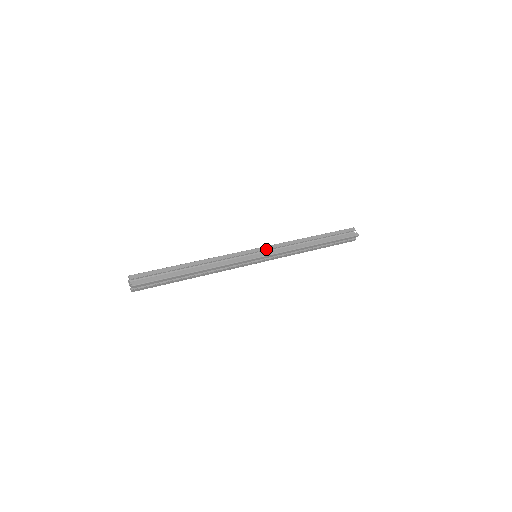
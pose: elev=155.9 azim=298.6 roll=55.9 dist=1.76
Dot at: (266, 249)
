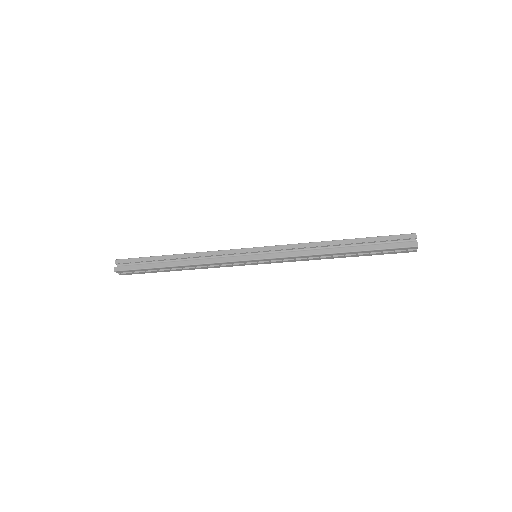
Dot at: (267, 250)
